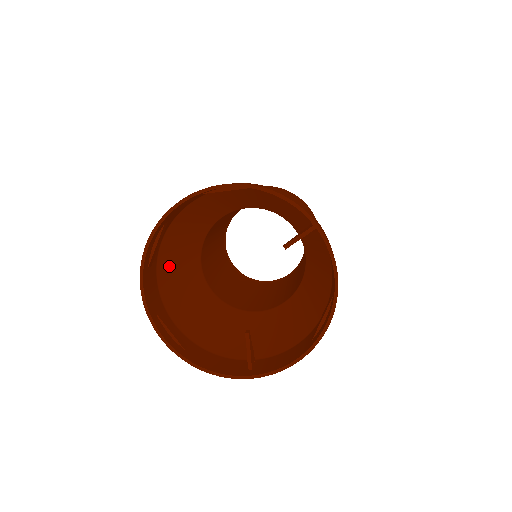
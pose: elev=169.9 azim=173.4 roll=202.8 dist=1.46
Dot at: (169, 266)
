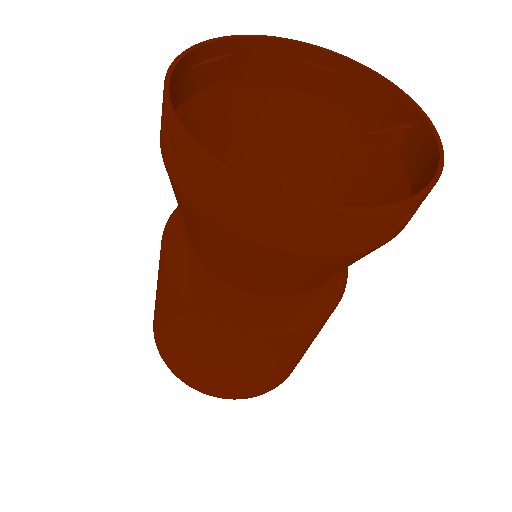
Dot at: (187, 131)
